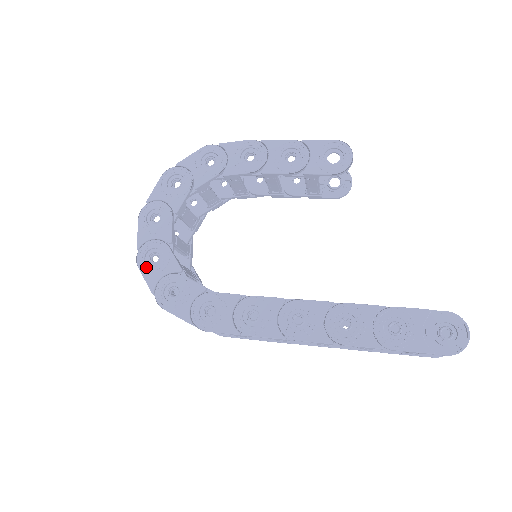
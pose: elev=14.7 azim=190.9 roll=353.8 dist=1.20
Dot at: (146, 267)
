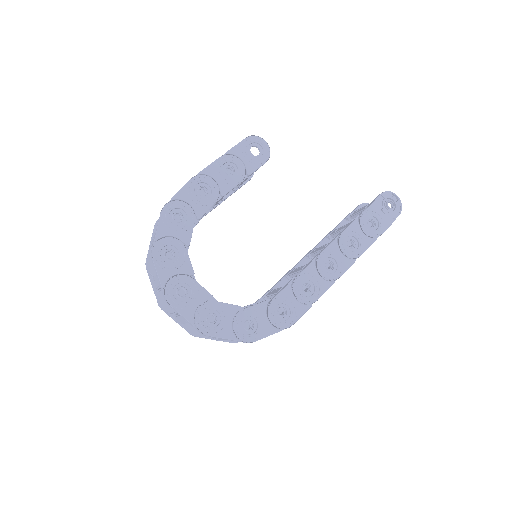
Dot at: (214, 330)
